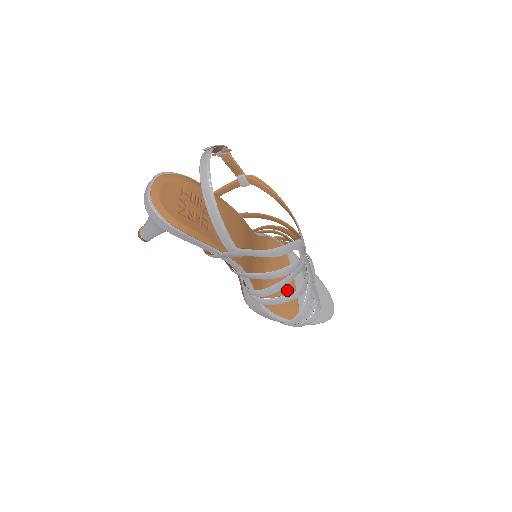
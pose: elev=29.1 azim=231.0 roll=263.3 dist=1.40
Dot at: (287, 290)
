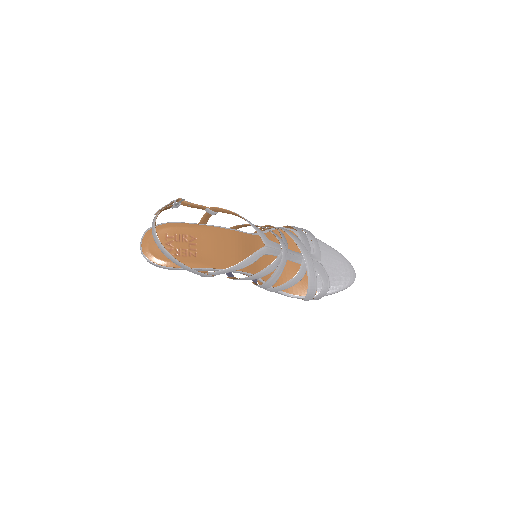
Dot at: occluded
